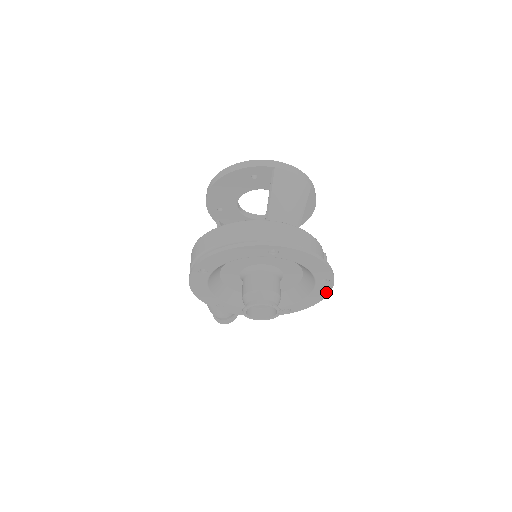
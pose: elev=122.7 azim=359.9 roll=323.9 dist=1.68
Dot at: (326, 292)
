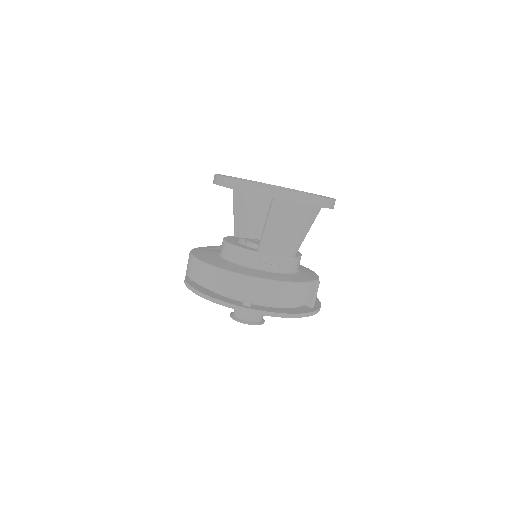
Dot at: occluded
